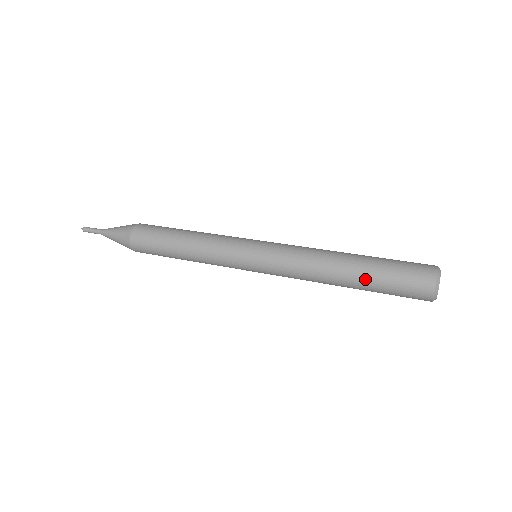
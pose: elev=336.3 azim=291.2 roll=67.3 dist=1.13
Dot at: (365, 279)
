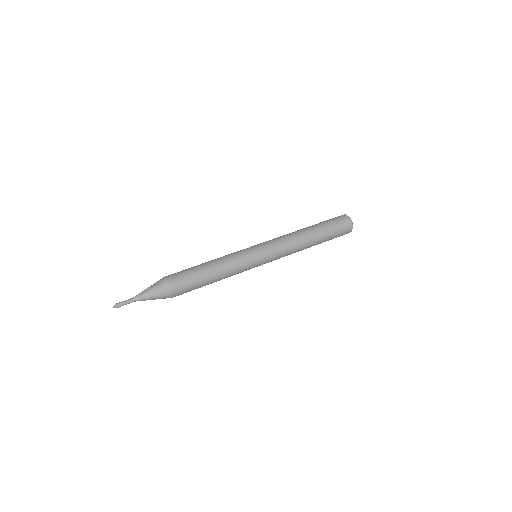
Dot at: (322, 242)
